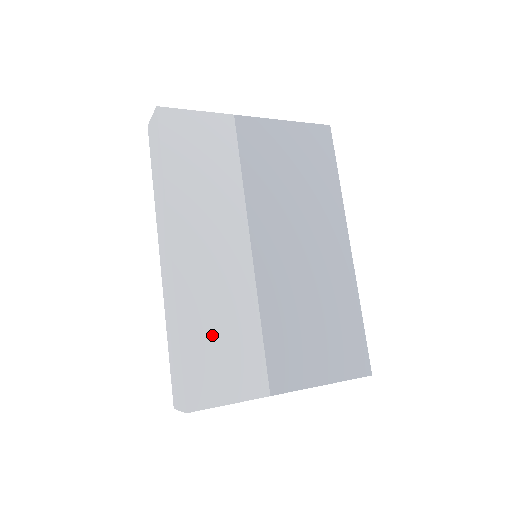
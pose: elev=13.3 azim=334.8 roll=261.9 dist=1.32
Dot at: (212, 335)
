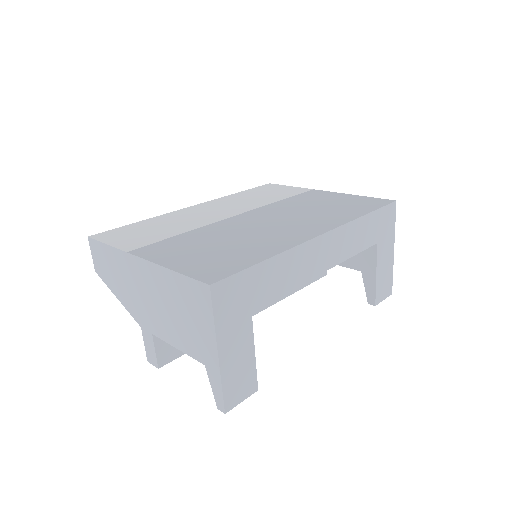
Dot at: (154, 226)
